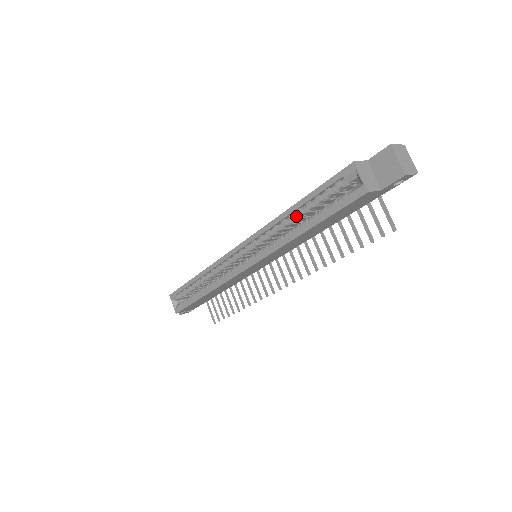
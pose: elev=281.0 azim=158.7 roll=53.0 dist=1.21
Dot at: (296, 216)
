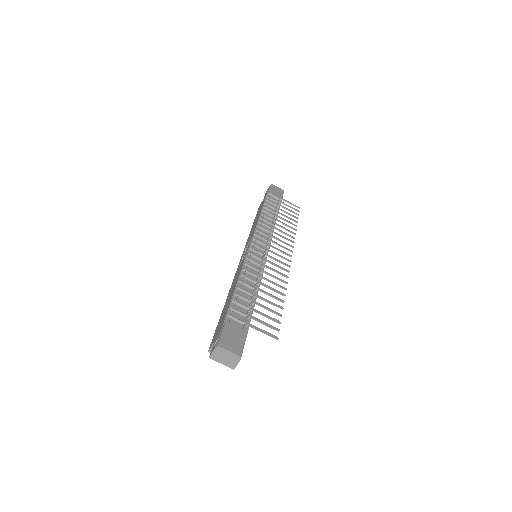
Dot at: occluded
